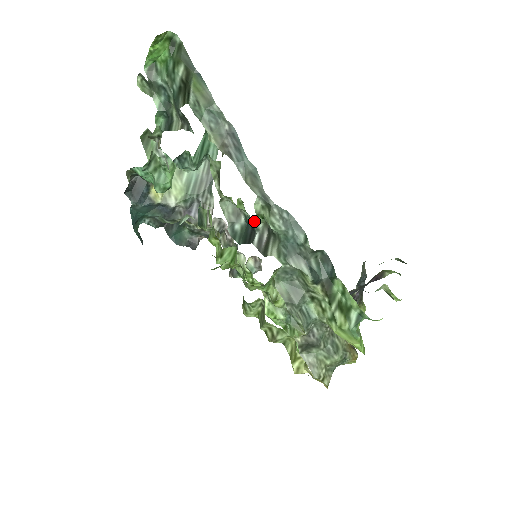
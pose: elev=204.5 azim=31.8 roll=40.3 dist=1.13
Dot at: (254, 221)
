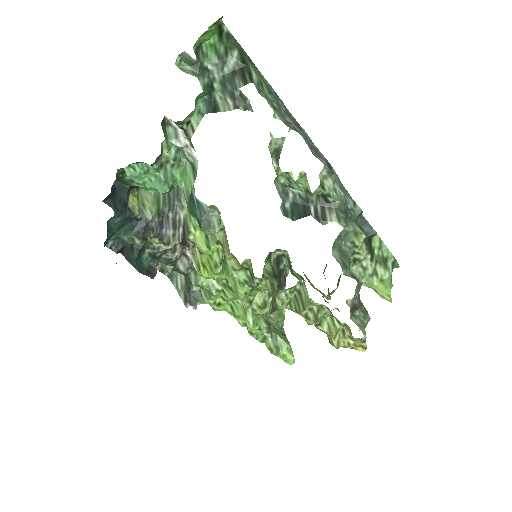
Dot at: (315, 192)
